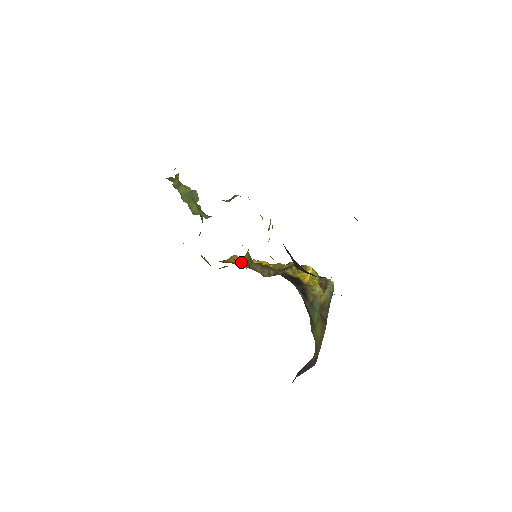
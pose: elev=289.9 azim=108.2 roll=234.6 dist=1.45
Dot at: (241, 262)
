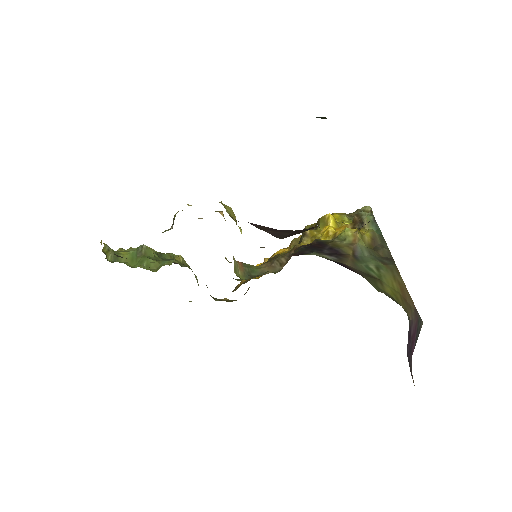
Dot at: occluded
